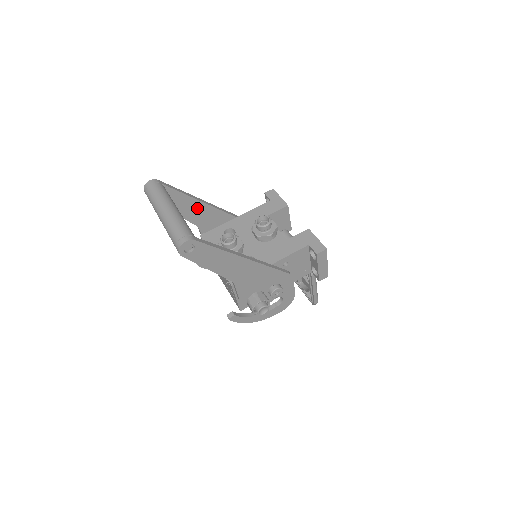
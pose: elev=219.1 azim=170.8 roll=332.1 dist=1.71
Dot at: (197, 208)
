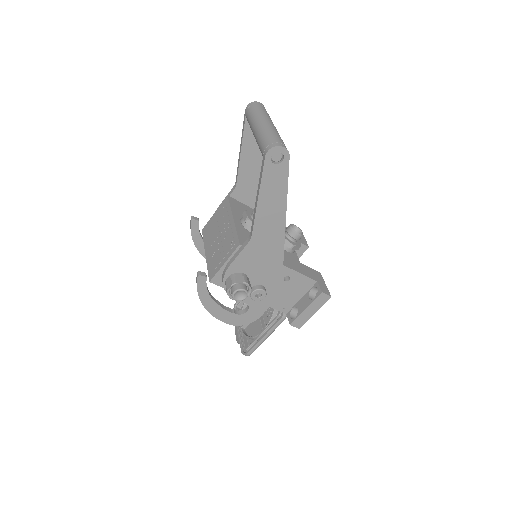
Dot at: (256, 169)
